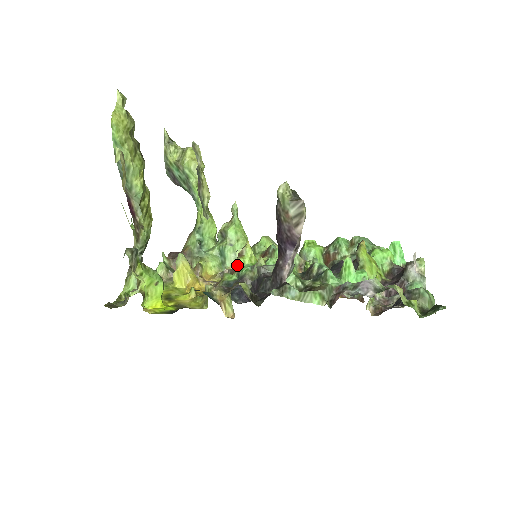
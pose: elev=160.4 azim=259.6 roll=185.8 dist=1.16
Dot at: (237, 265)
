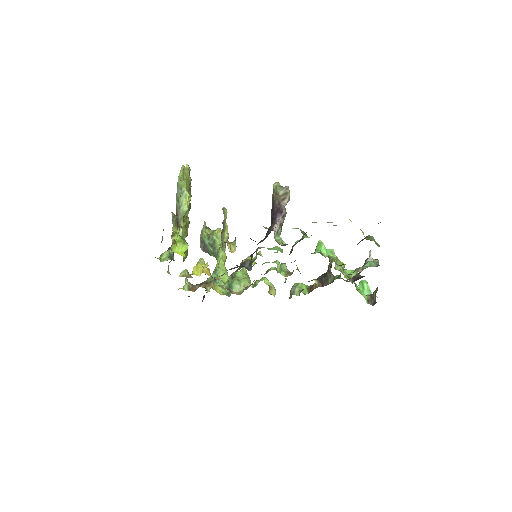
Dot at: occluded
